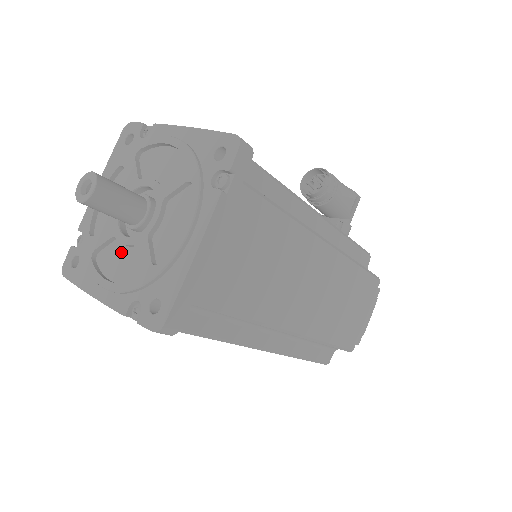
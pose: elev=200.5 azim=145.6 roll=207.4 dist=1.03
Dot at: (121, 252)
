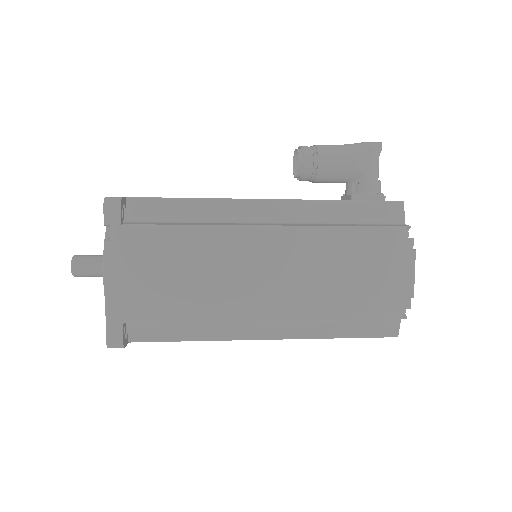
Dot at: occluded
